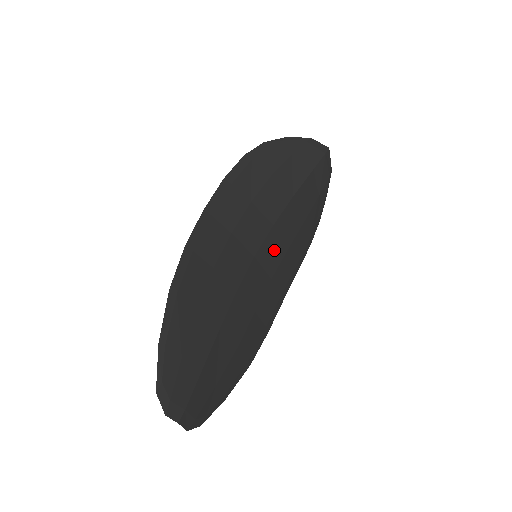
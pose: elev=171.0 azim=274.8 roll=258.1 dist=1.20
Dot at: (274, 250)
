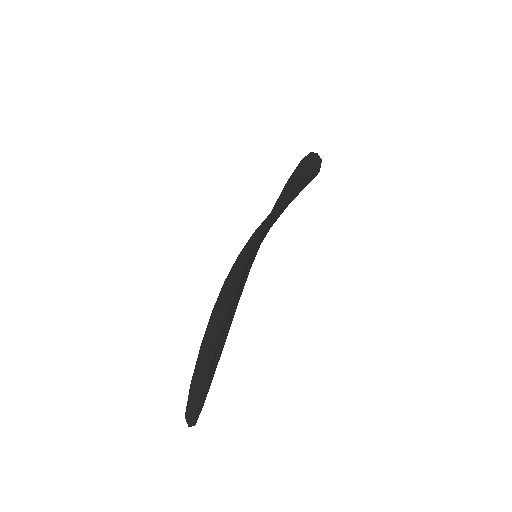
Dot at: occluded
